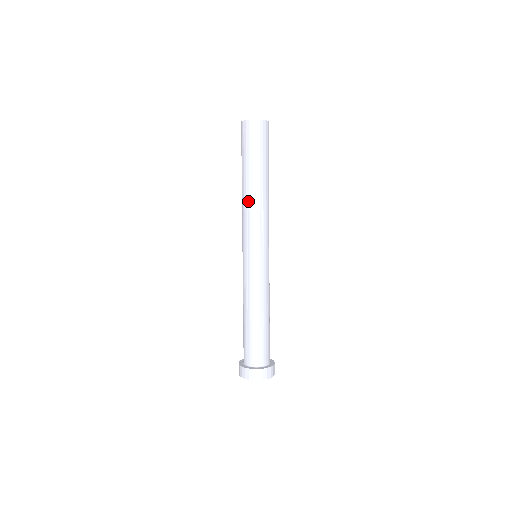
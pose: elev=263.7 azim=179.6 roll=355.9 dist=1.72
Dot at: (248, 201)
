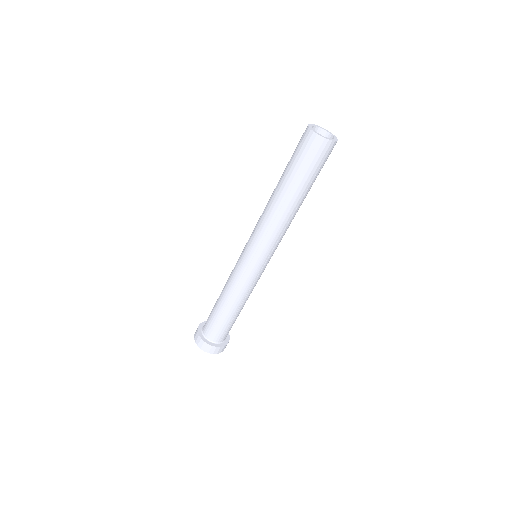
Dot at: (268, 205)
